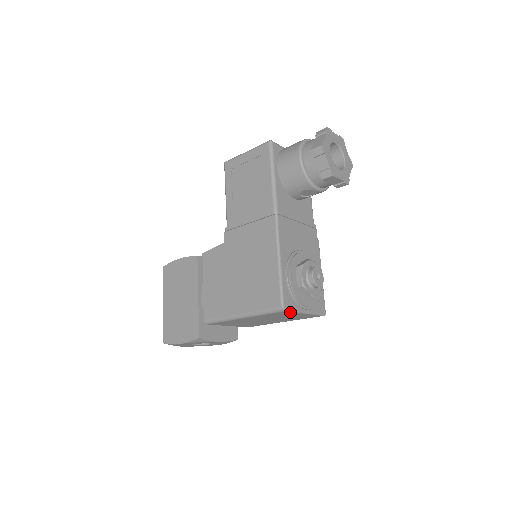
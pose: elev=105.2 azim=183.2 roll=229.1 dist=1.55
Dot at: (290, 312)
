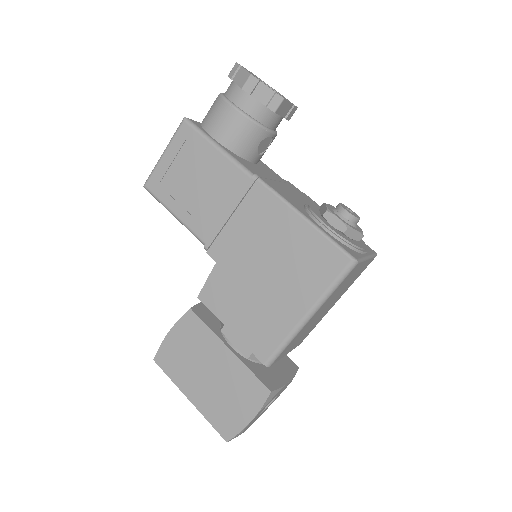
Dot at: (360, 263)
